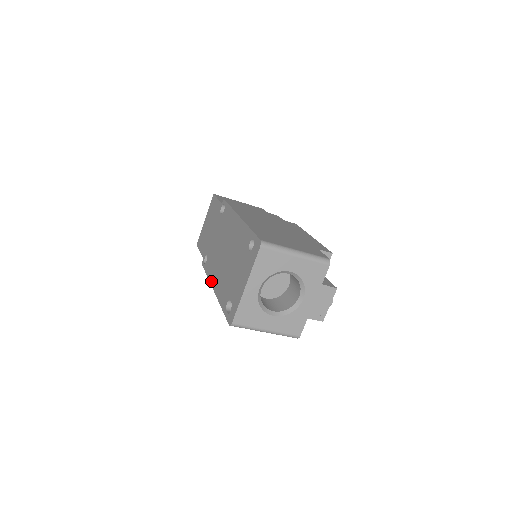
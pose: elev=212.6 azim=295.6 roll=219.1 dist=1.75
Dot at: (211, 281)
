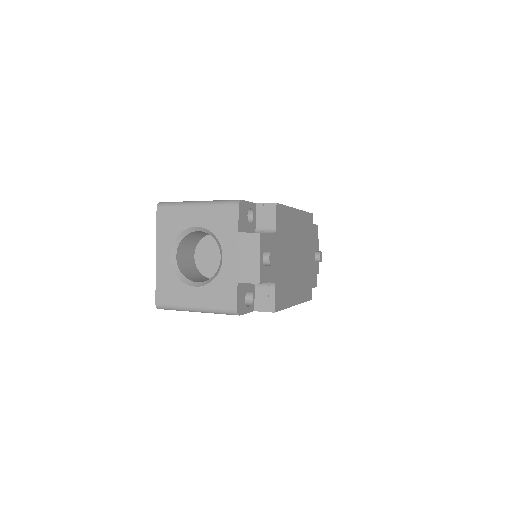
Dot at: occluded
